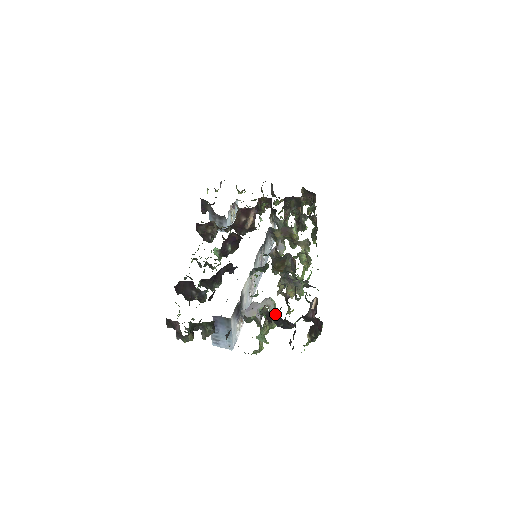
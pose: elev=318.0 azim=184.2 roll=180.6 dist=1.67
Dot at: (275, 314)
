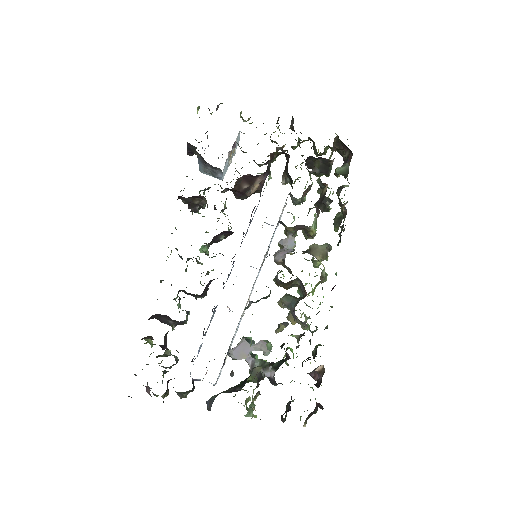
Dot at: (269, 369)
